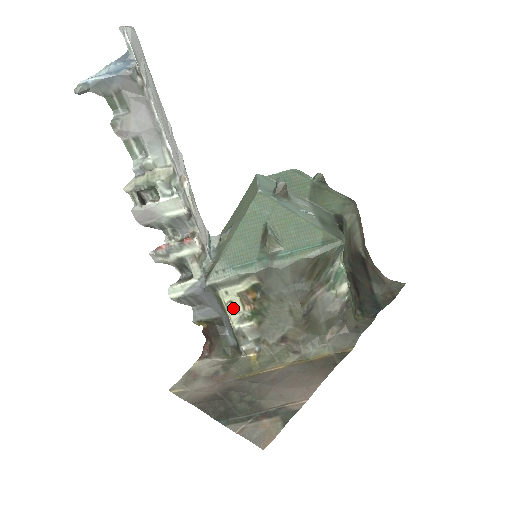
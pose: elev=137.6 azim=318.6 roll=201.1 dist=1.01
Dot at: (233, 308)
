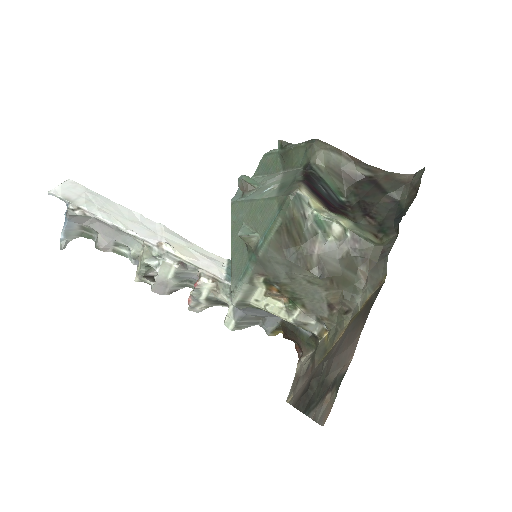
Dot at: (274, 308)
